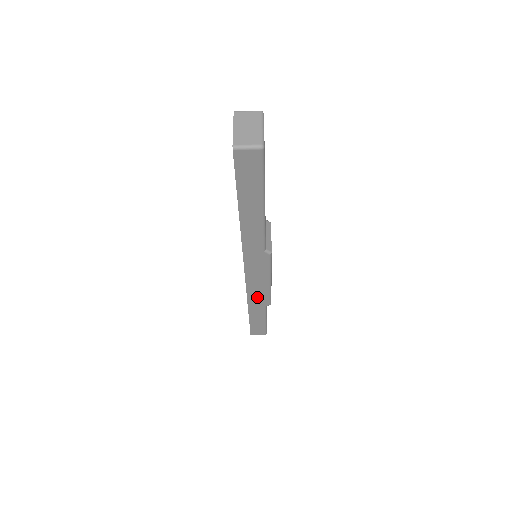
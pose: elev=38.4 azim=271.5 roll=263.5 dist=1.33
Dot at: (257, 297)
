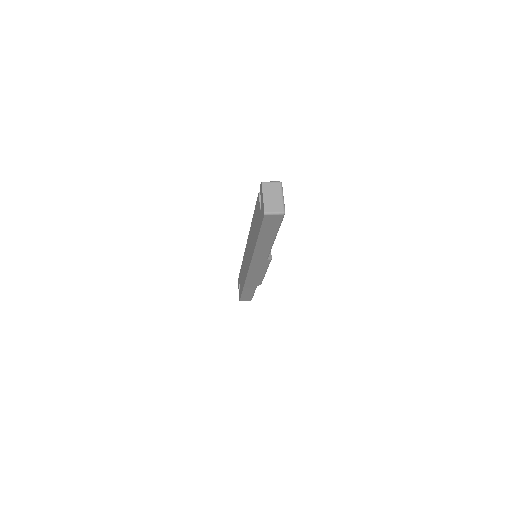
Dot at: (253, 281)
